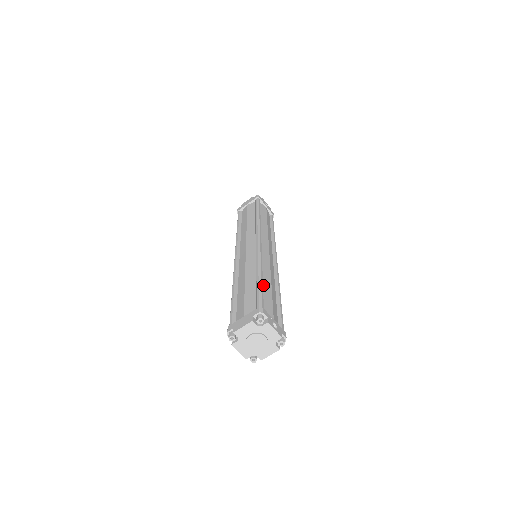
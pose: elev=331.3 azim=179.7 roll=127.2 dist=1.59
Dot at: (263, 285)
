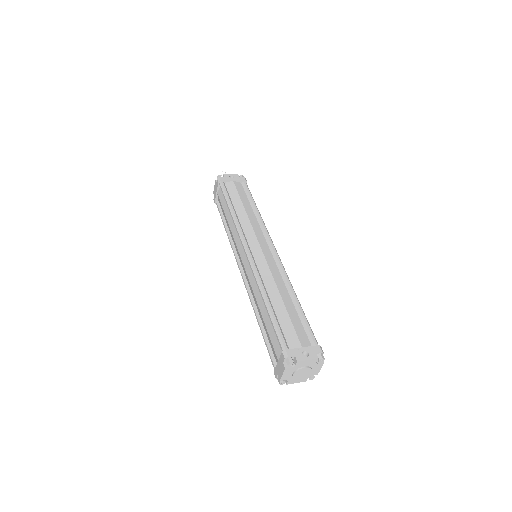
Dot at: (275, 310)
